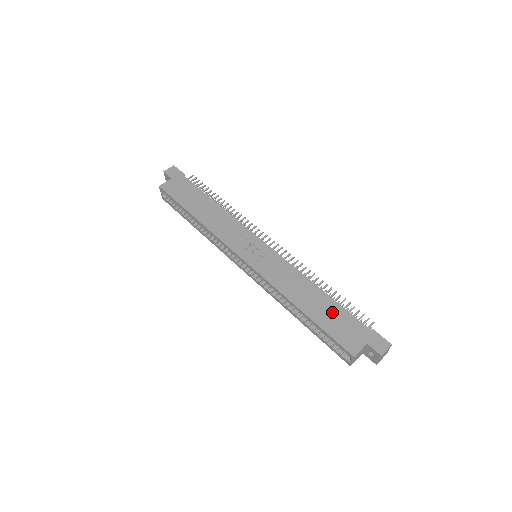
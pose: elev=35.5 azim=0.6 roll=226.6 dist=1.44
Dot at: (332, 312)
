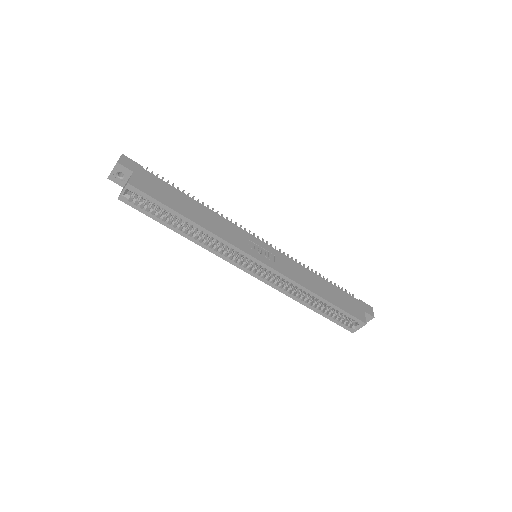
Dot at: (337, 293)
